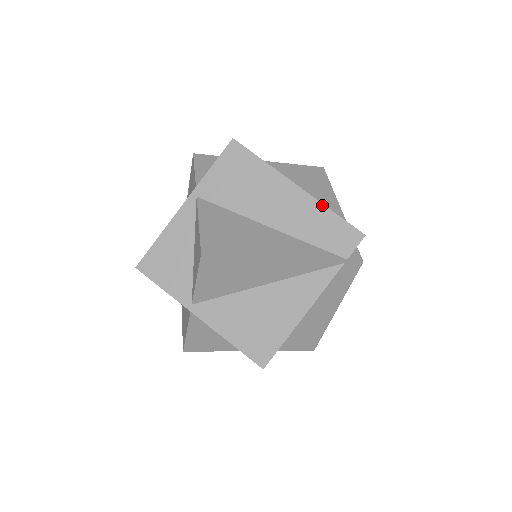
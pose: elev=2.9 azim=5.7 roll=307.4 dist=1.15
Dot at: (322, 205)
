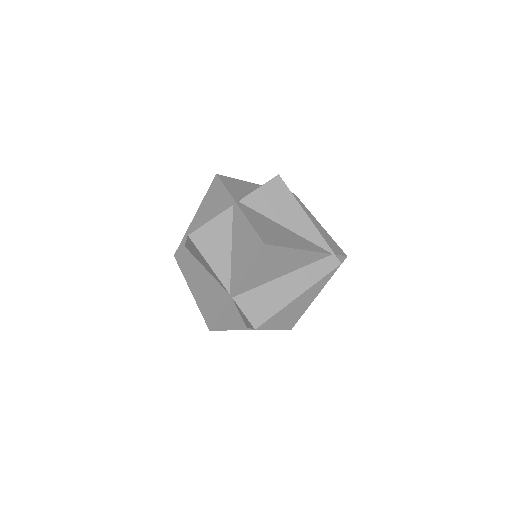
Dot at: (329, 235)
